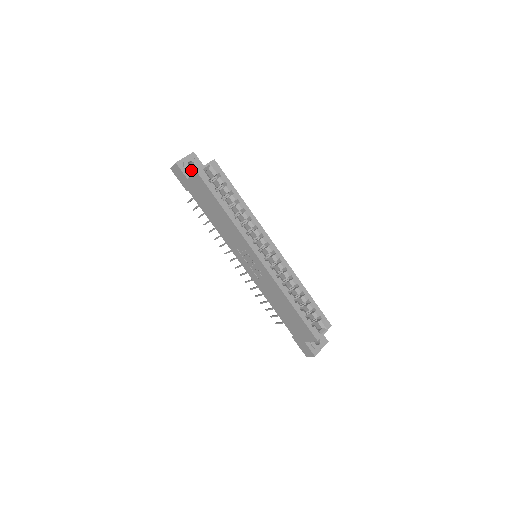
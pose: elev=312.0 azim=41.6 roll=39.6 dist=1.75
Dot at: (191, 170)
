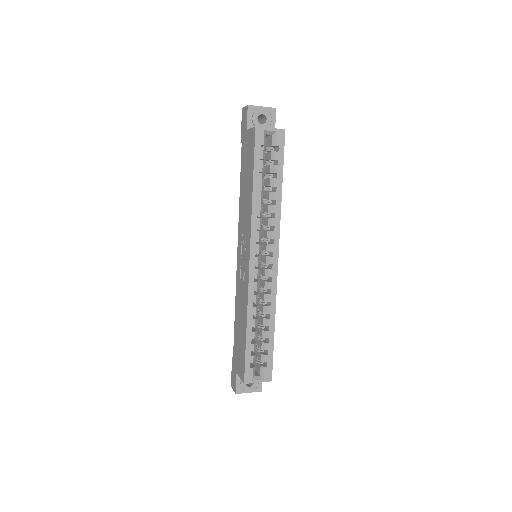
Dot at: (257, 124)
